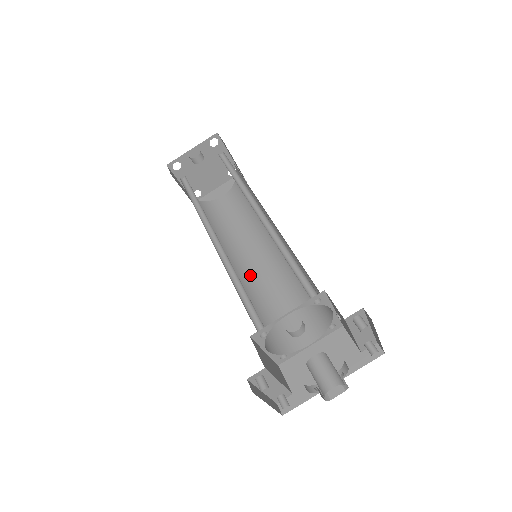
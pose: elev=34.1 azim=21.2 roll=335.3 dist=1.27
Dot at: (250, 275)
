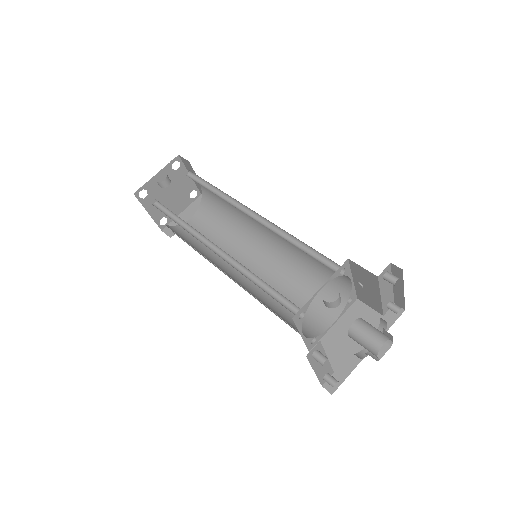
Dot at: occluded
